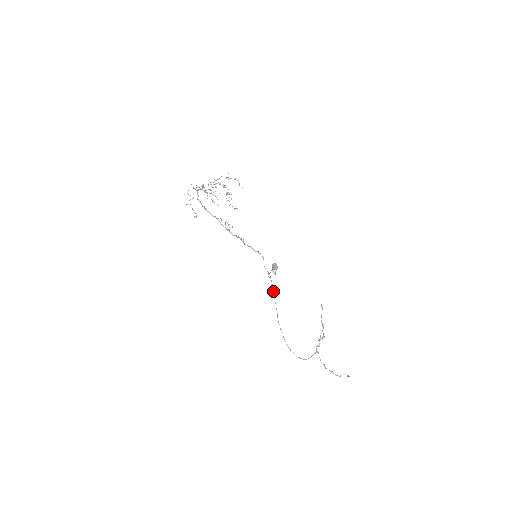
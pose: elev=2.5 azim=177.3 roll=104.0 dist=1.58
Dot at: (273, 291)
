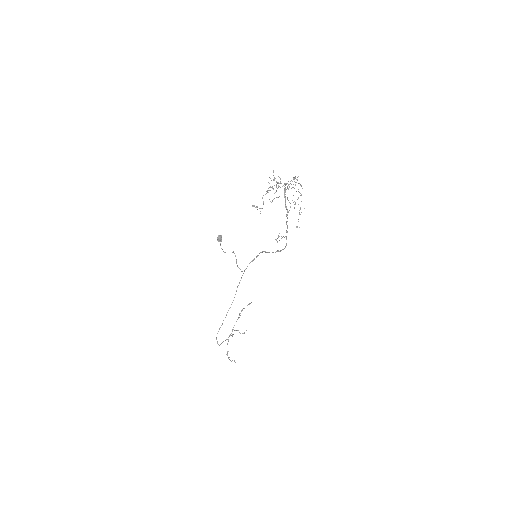
Dot at: (238, 285)
